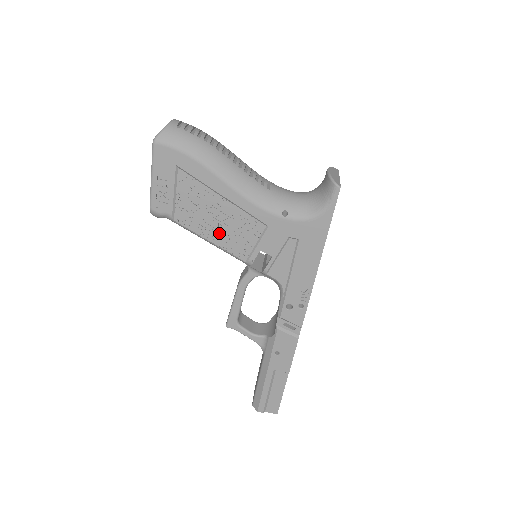
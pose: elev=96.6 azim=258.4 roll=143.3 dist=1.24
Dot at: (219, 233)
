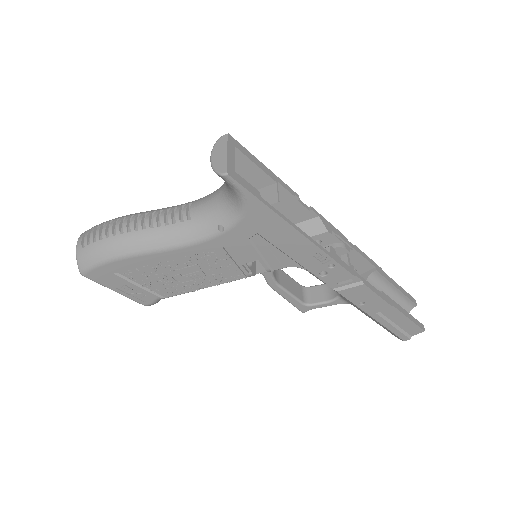
Dot at: (202, 279)
